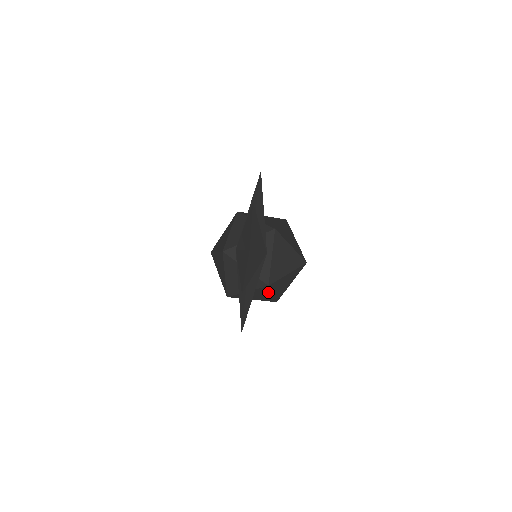
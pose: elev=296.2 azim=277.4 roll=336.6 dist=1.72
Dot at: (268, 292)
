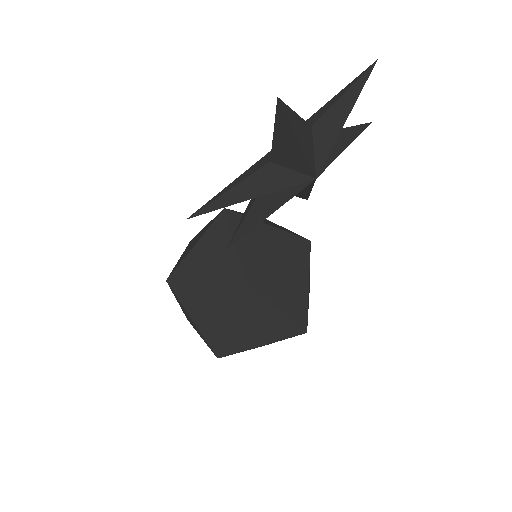
Dot at: (231, 310)
